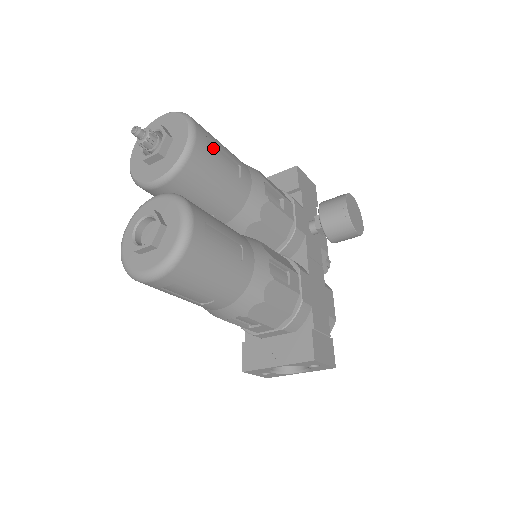
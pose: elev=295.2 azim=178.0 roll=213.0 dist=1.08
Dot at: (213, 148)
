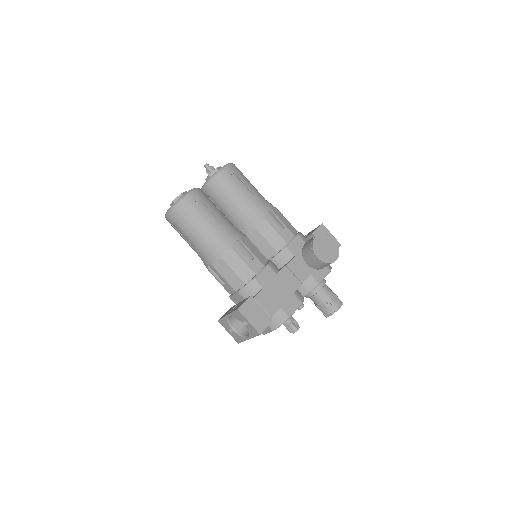
Dot at: (237, 180)
